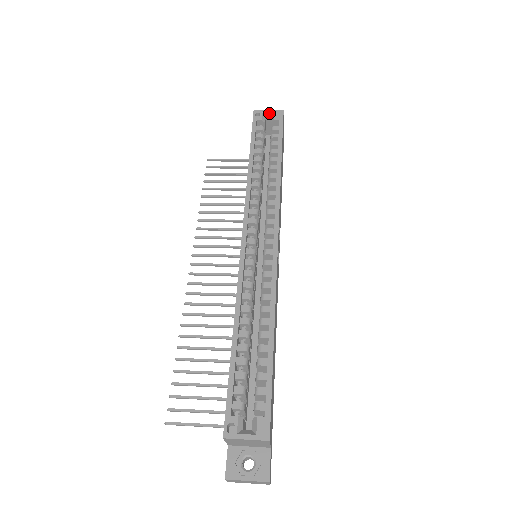
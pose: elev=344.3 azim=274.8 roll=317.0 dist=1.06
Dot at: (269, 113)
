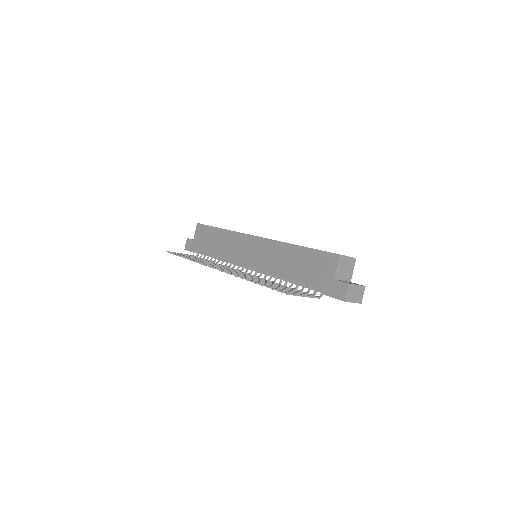
Dot at: occluded
